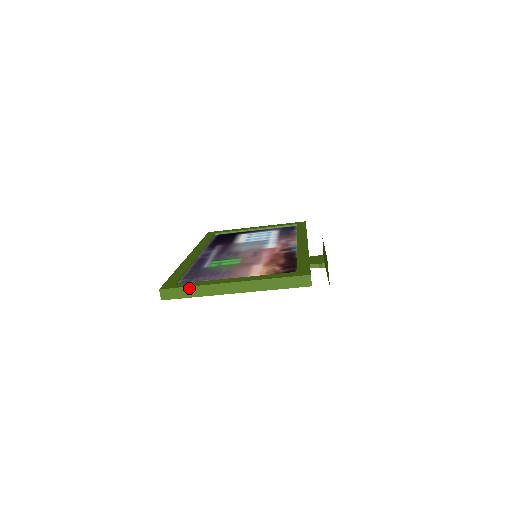
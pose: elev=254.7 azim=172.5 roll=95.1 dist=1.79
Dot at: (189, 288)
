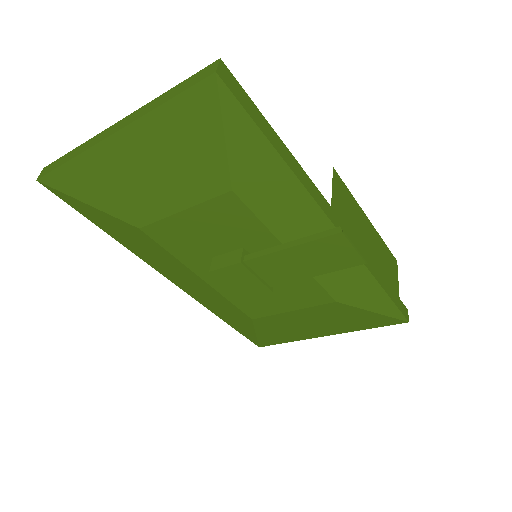
Dot at: (70, 153)
